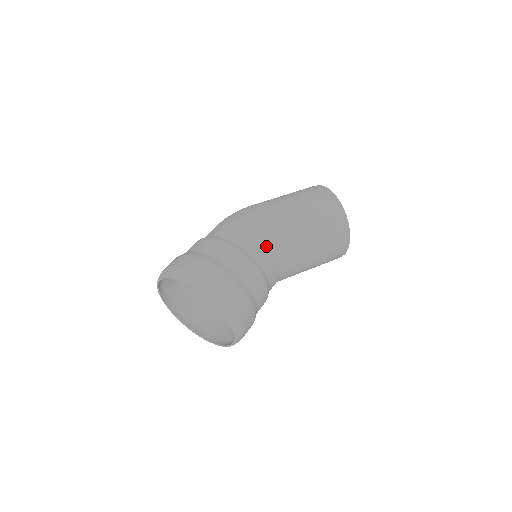
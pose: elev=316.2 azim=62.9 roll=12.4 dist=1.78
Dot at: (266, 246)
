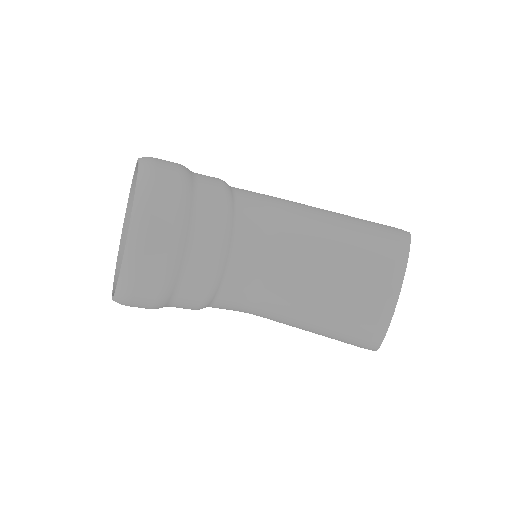
Dot at: (263, 205)
